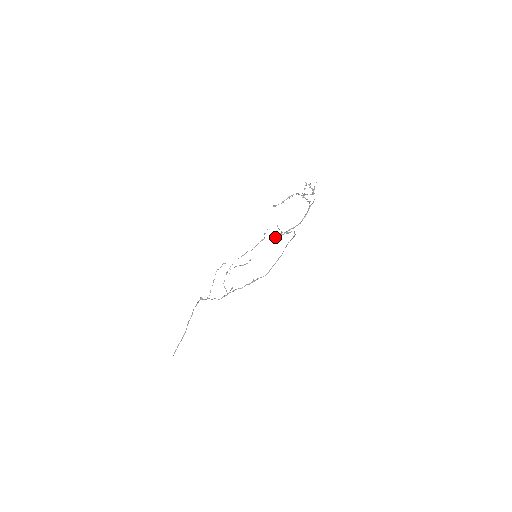
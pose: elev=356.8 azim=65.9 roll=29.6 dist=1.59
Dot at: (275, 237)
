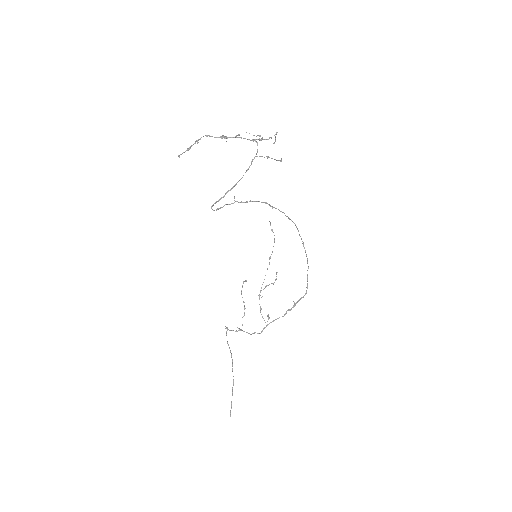
Dot at: (222, 207)
